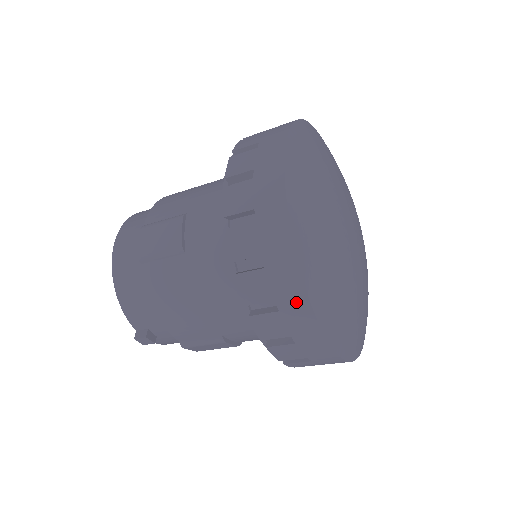
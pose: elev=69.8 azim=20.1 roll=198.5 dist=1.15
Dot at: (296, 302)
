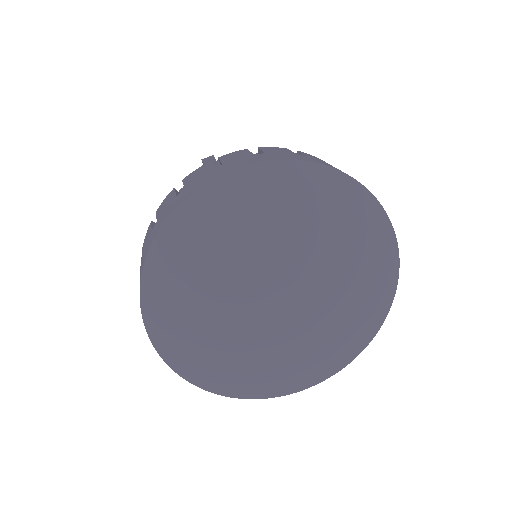
Dot at: occluded
